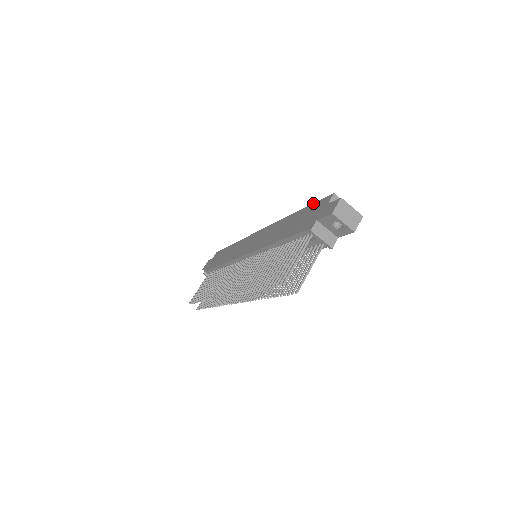
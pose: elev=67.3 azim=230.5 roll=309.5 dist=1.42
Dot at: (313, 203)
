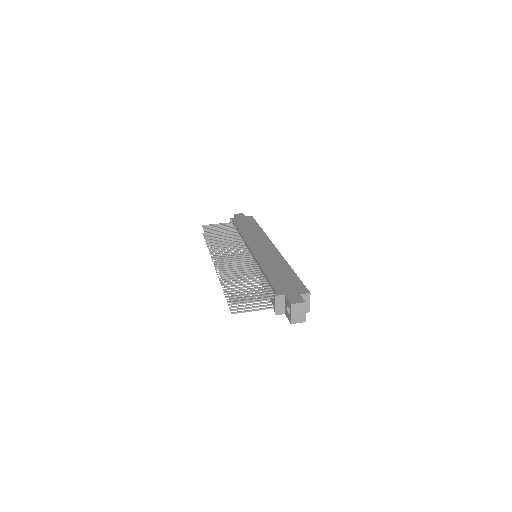
Dot at: occluded
